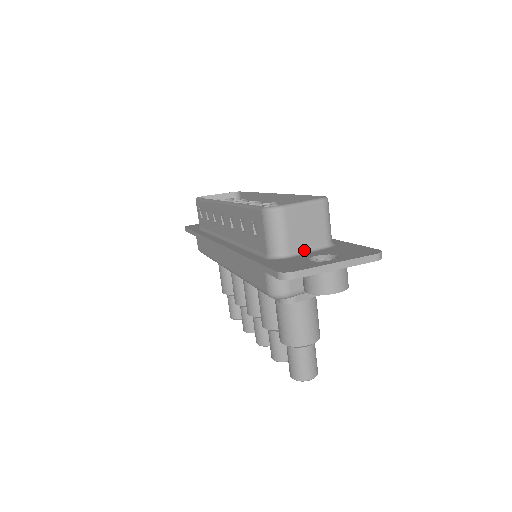
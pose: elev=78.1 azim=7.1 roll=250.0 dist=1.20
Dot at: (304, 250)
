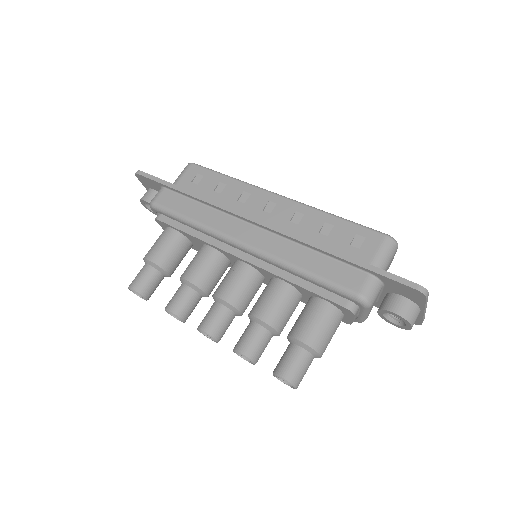
Dot at: occluded
